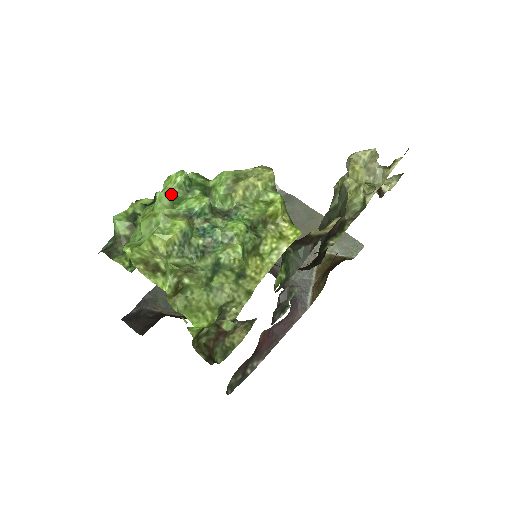
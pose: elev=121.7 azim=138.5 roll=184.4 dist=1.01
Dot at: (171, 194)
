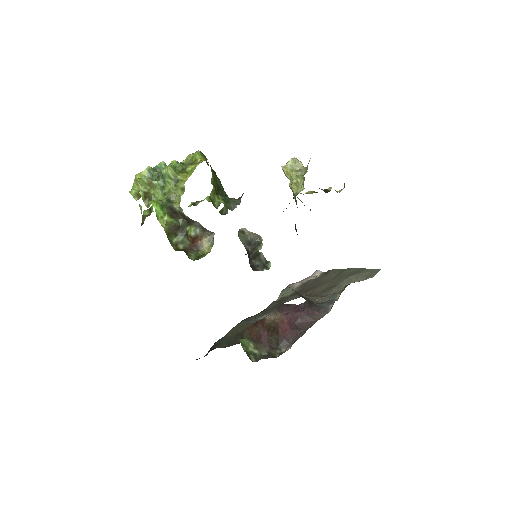
Dot at: occluded
